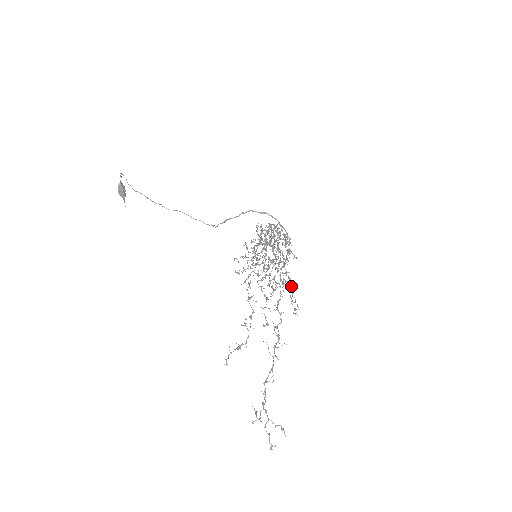
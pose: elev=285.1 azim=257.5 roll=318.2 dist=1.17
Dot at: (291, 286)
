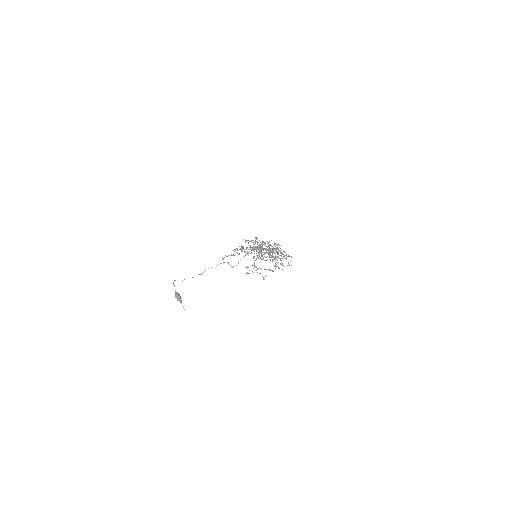
Dot at: (279, 250)
